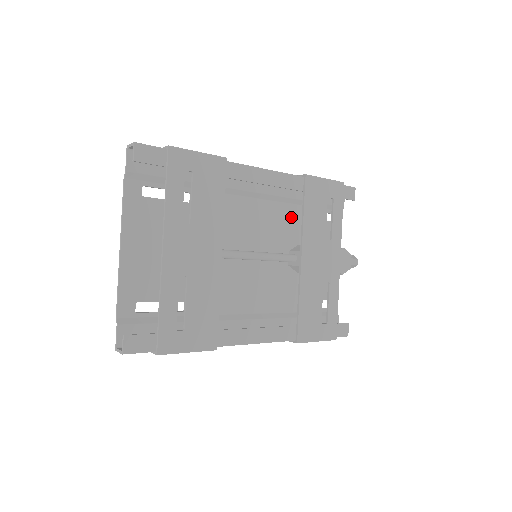
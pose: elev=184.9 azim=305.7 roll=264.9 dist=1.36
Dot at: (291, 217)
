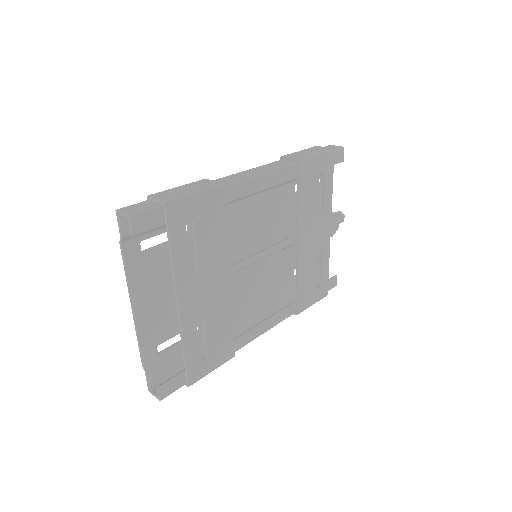
Dot at: (283, 199)
